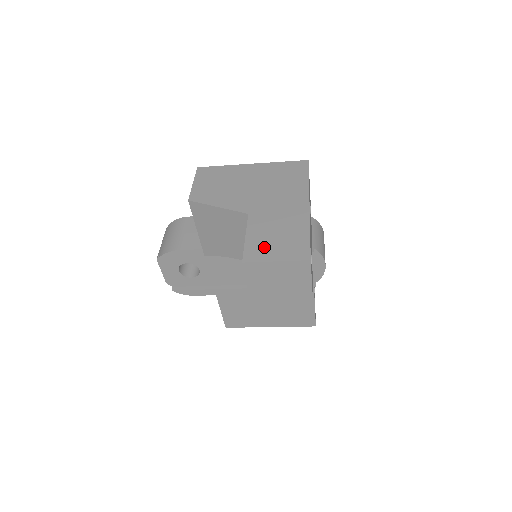
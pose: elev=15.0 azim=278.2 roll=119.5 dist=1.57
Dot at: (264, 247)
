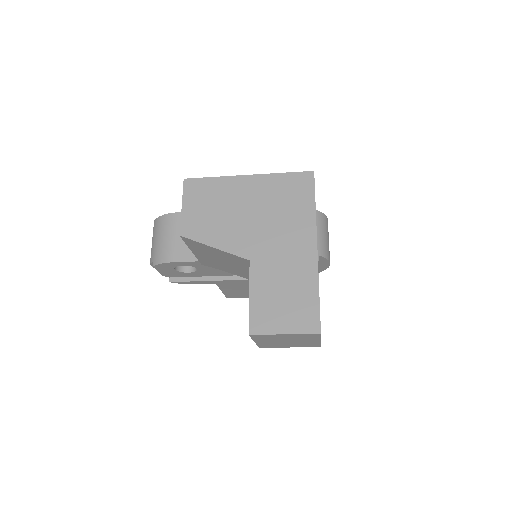
Dot at: (270, 313)
